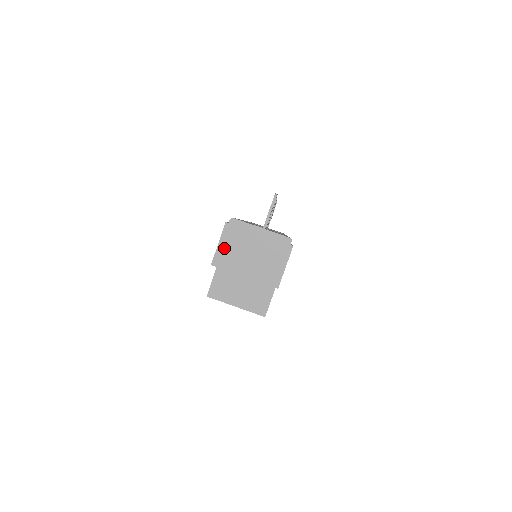
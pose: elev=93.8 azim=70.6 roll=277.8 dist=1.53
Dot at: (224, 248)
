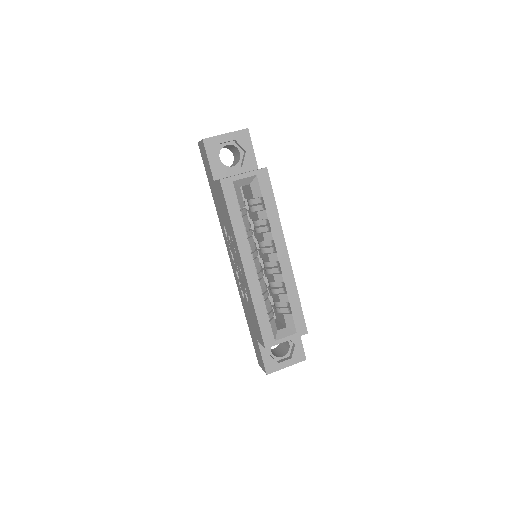
Dot at: occluded
